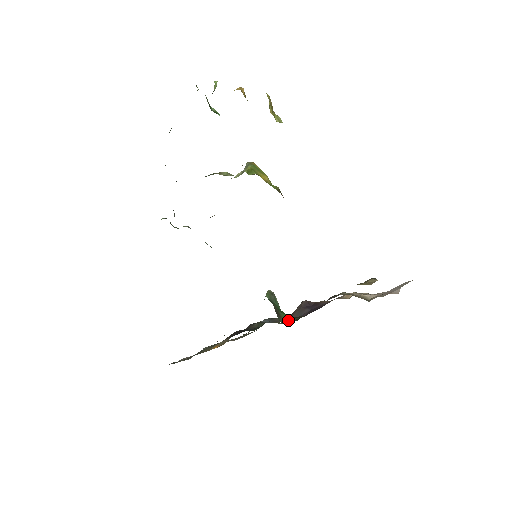
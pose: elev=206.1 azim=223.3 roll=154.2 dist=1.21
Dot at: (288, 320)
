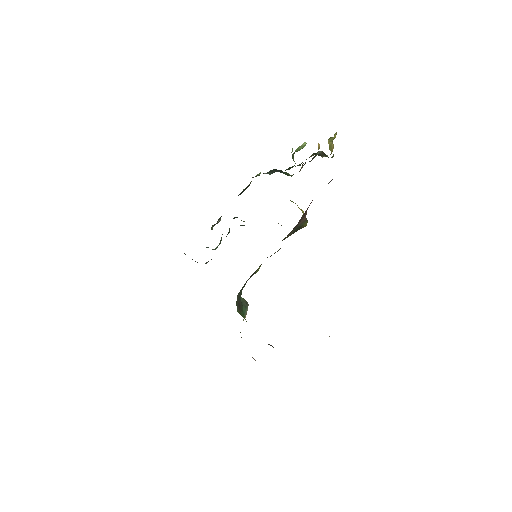
Dot at: (244, 318)
